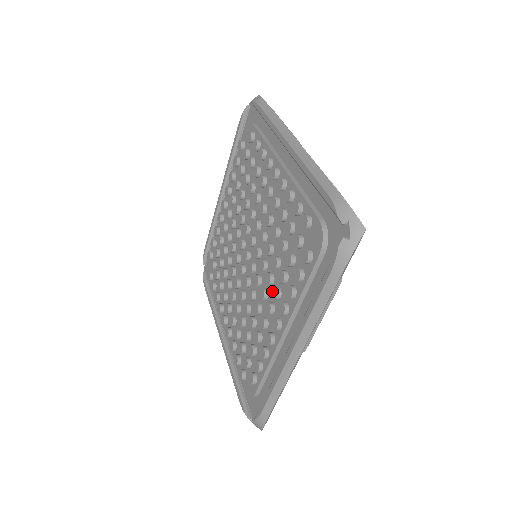
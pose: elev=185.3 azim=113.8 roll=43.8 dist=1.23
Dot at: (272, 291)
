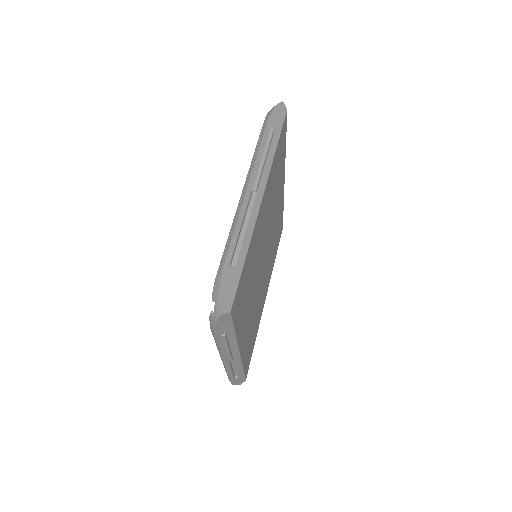
Dot at: occluded
